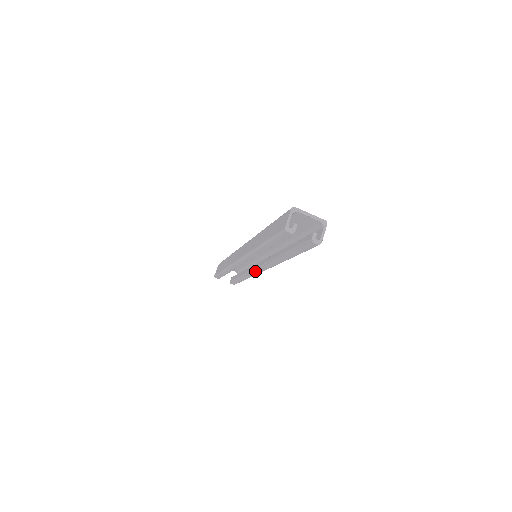
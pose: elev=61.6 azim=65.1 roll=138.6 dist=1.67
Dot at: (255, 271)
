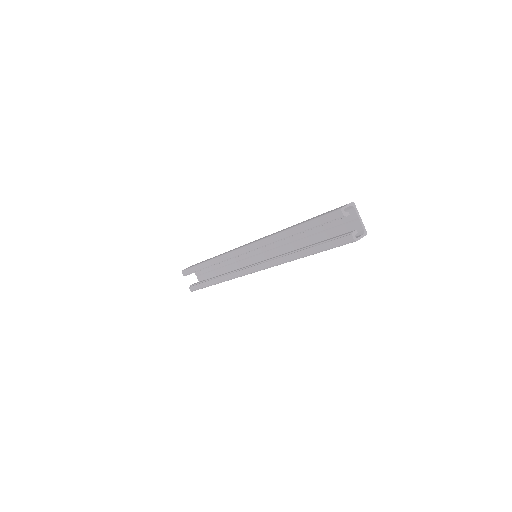
Dot at: (242, 270)
